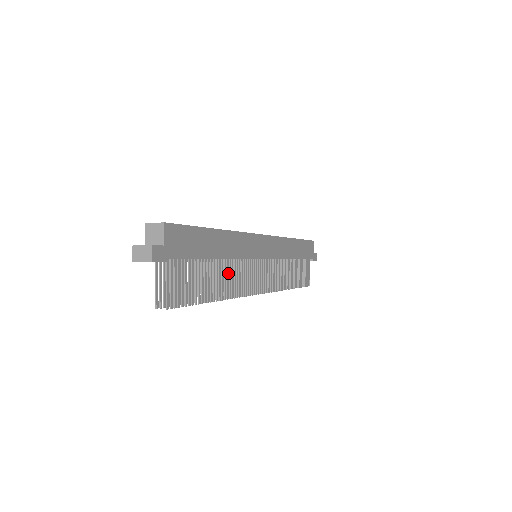
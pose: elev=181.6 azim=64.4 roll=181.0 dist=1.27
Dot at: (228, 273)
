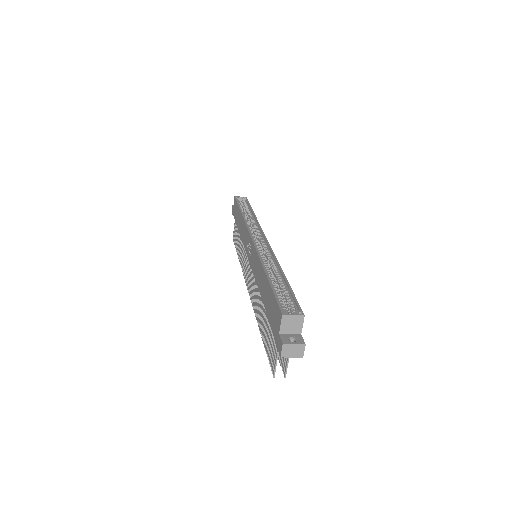
Dot at: (257, 291)
